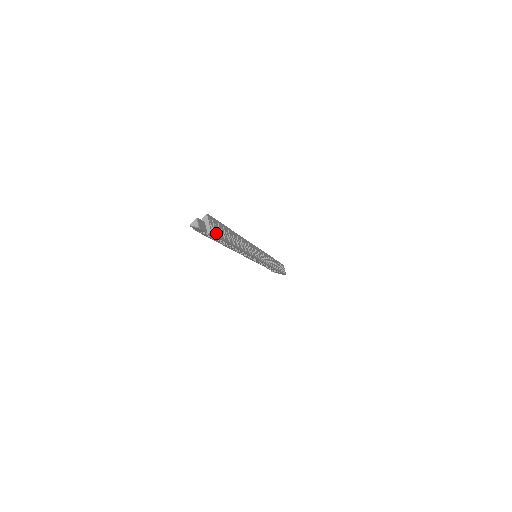
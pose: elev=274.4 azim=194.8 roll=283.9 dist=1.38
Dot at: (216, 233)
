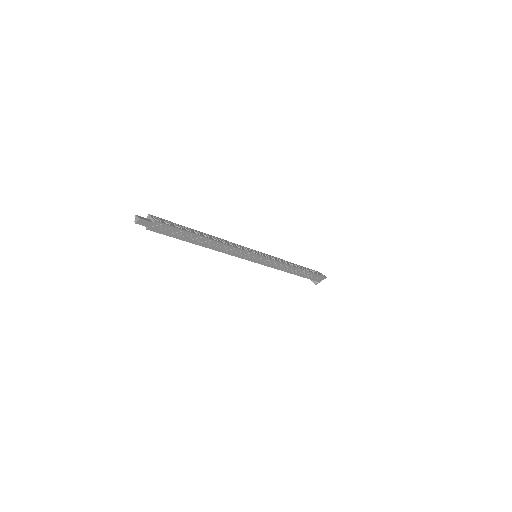
Dot at: (164, 223)
